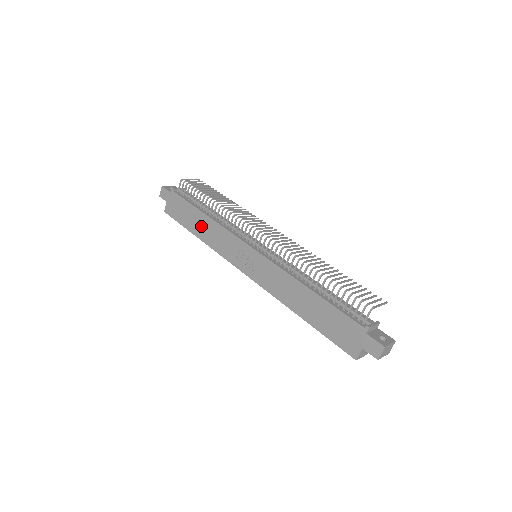
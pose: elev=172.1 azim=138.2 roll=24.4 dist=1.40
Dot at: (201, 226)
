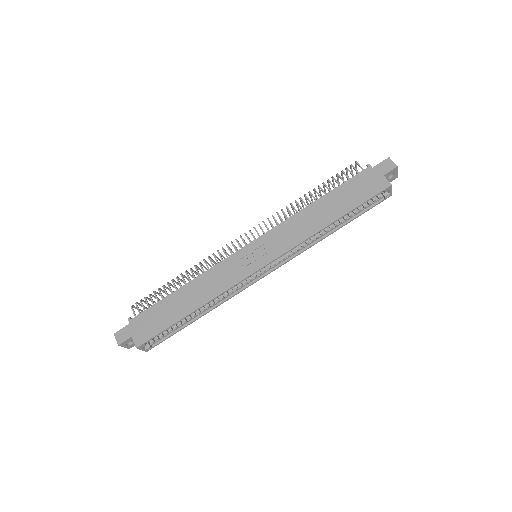
Dot at: (188, 299)
